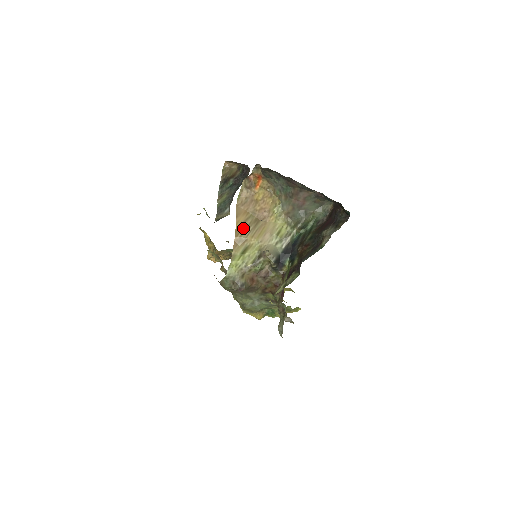
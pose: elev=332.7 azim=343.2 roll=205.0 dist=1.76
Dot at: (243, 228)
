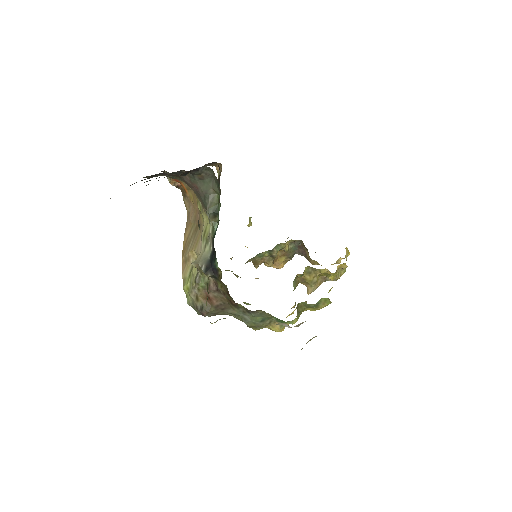
Dot at: (187, 244)
